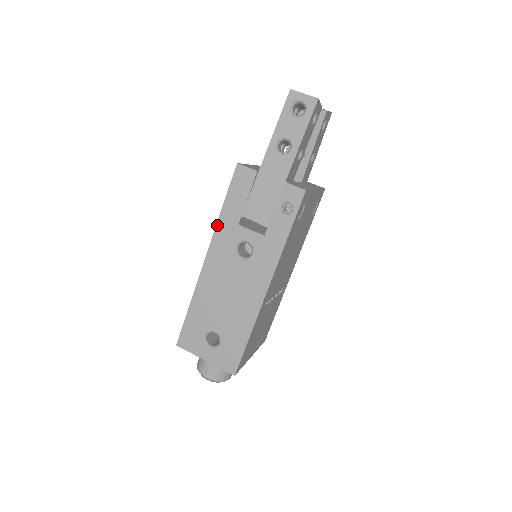
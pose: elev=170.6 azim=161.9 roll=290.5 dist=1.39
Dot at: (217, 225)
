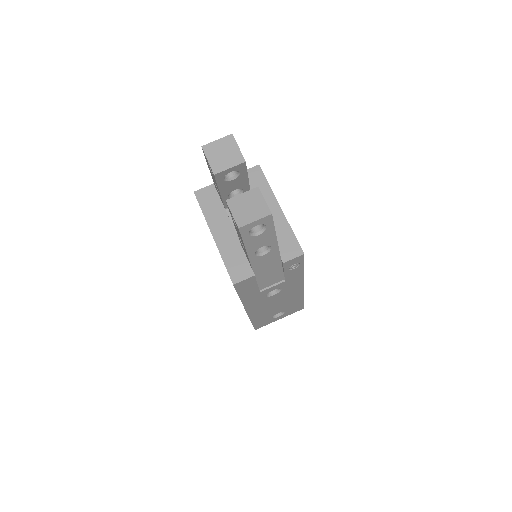
Dot at: (243, 303)
